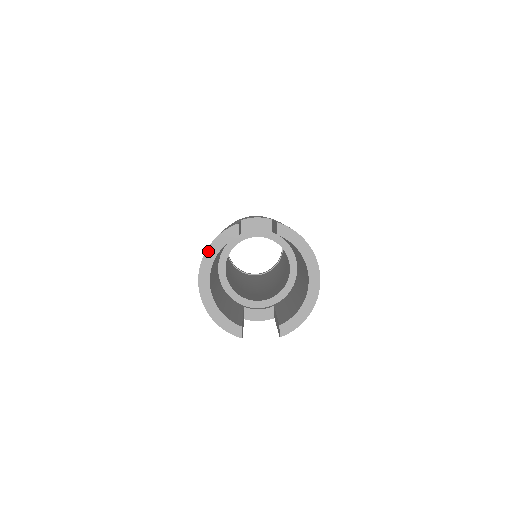
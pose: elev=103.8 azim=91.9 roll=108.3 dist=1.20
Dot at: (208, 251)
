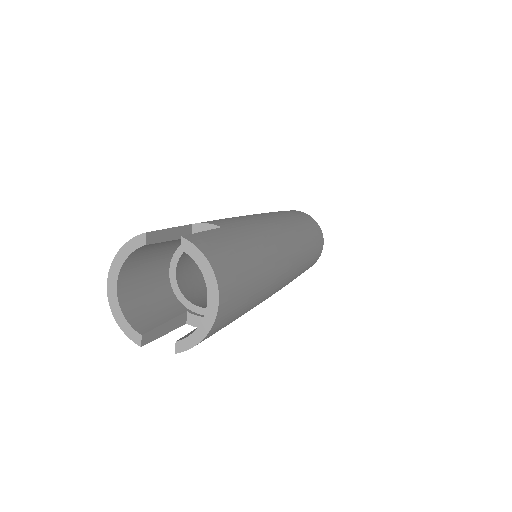
Dot at: (117, 256)
